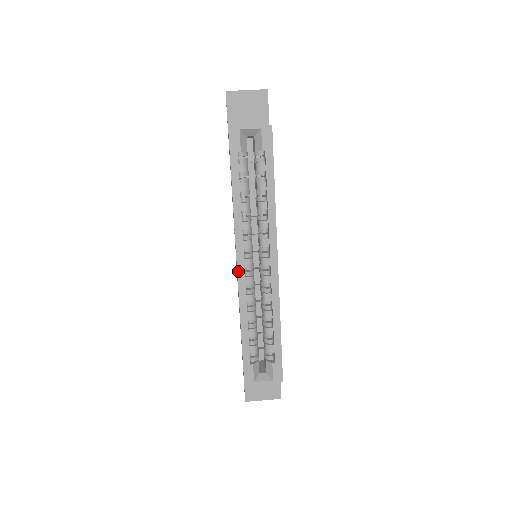
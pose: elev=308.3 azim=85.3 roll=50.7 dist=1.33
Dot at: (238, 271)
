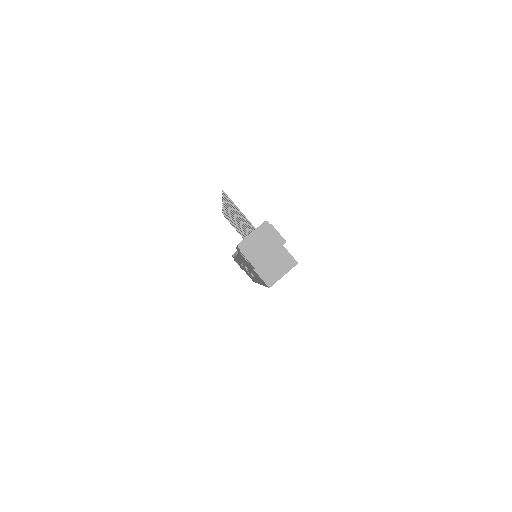
Dot at: occluded
